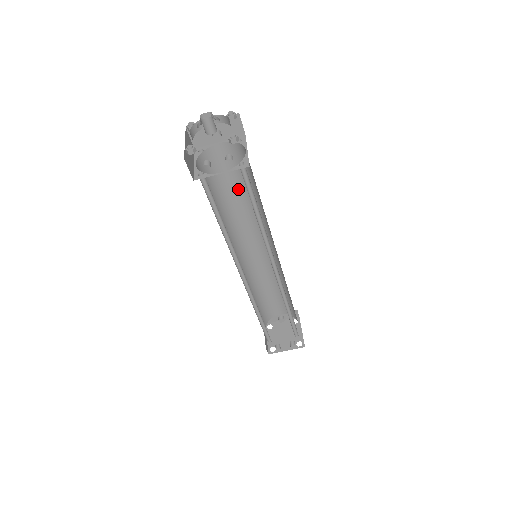
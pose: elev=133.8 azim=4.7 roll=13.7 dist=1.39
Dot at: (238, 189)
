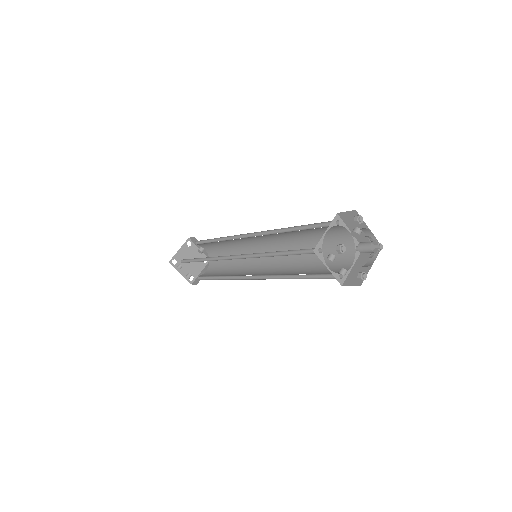
Dot at: (311, 238)
